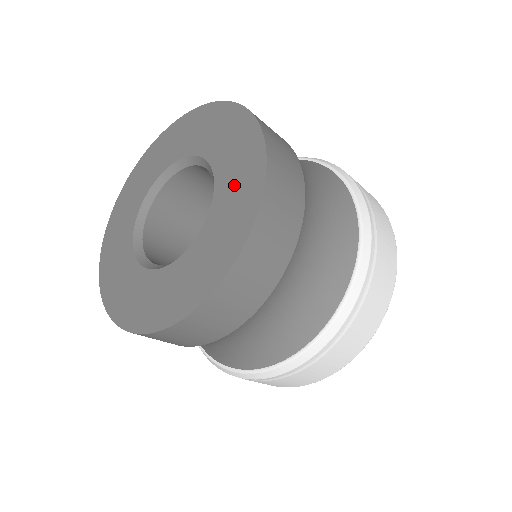
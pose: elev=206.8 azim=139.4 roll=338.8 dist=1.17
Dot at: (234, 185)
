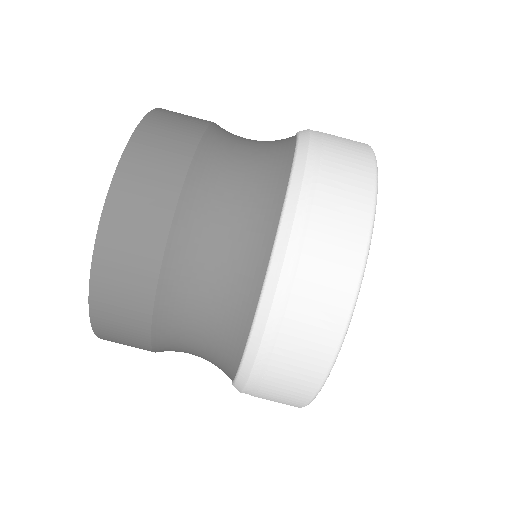
Dot at: occluded
